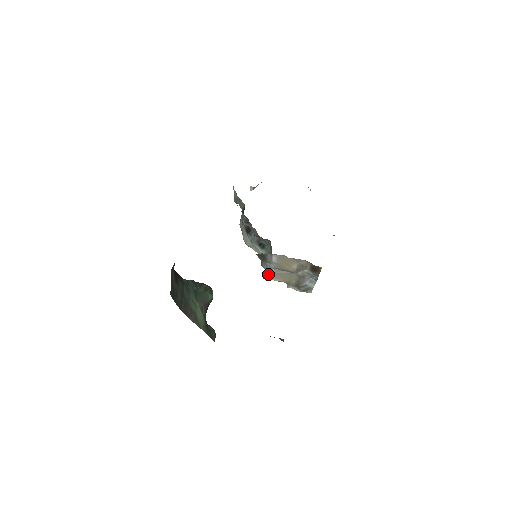
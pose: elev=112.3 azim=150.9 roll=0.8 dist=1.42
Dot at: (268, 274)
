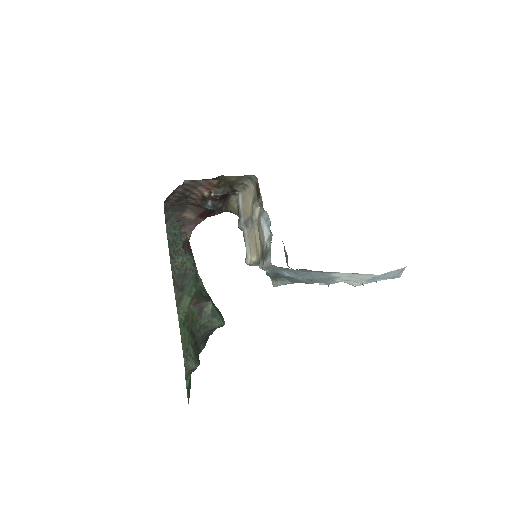
Dot at: (245, 246)
